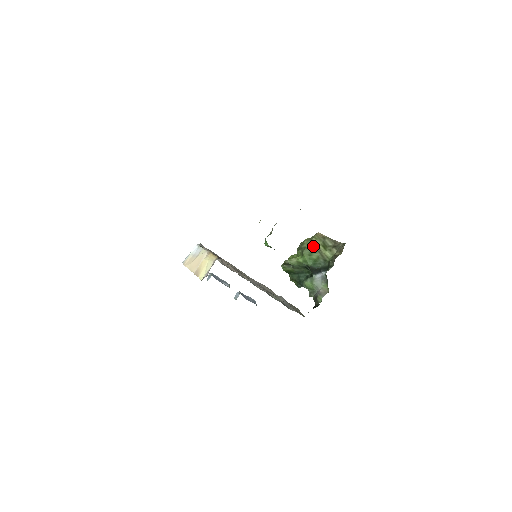
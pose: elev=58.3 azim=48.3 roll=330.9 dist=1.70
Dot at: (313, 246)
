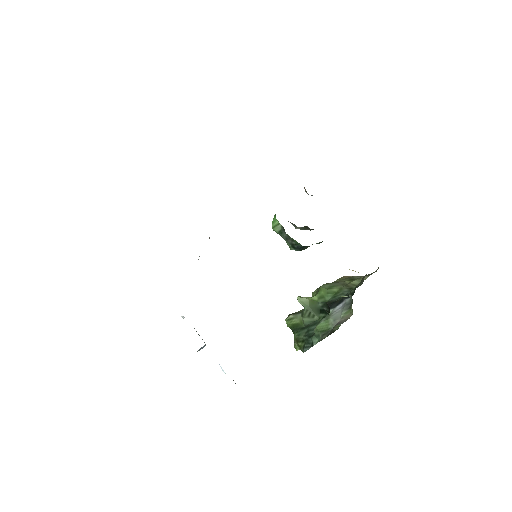
Dot at: (335, 282)
